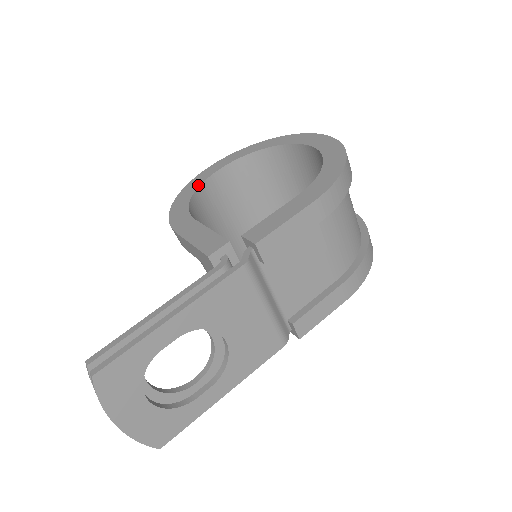
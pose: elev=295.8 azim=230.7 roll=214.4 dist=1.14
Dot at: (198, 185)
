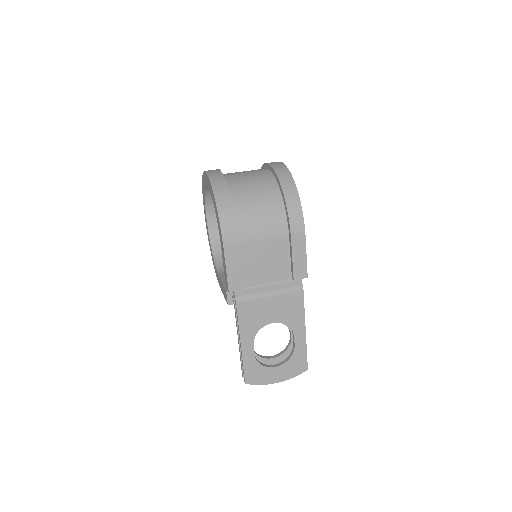
Dot at: (209, 241)
